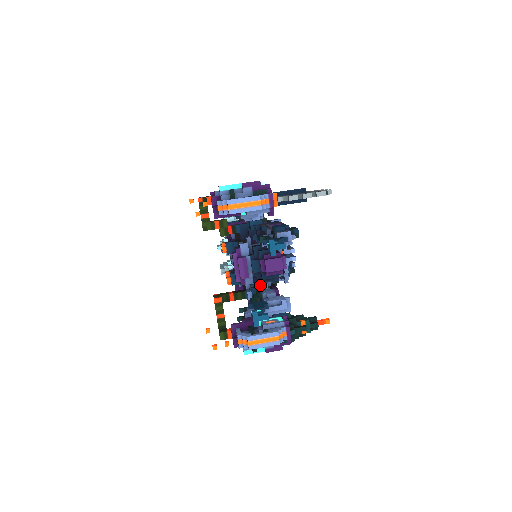
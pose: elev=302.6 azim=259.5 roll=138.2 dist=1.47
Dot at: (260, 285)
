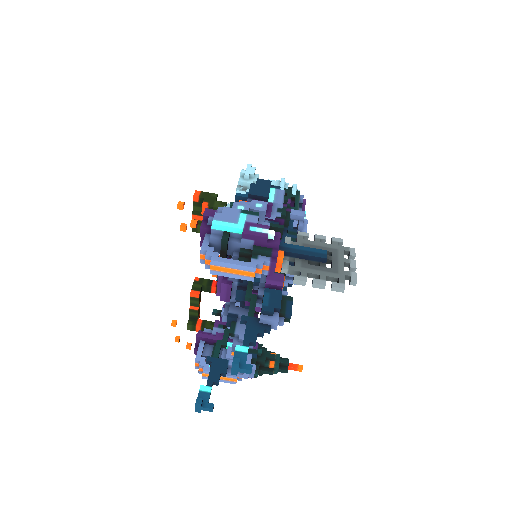
Dot at: (239, 314)
